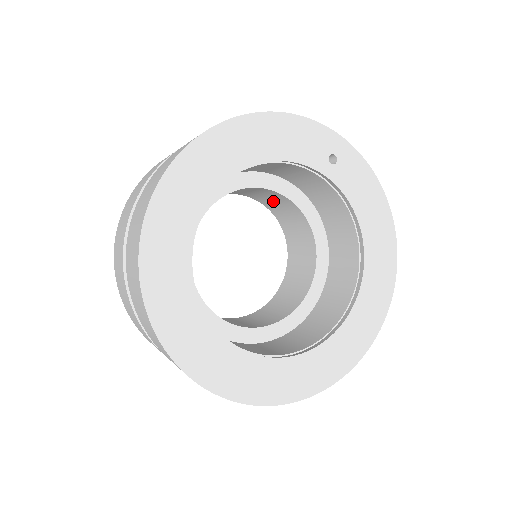
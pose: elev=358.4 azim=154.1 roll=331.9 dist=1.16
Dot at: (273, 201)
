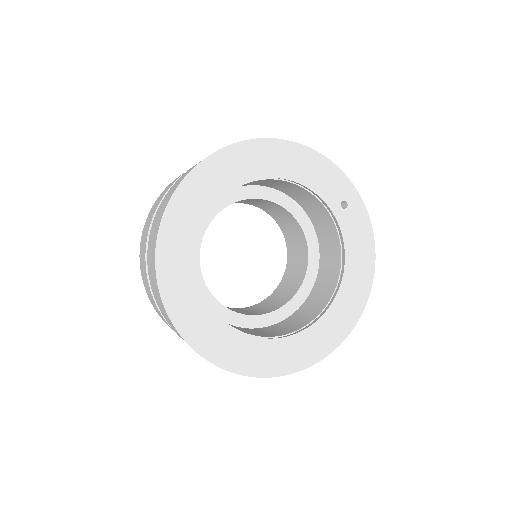
Dot at: (289, 226)
